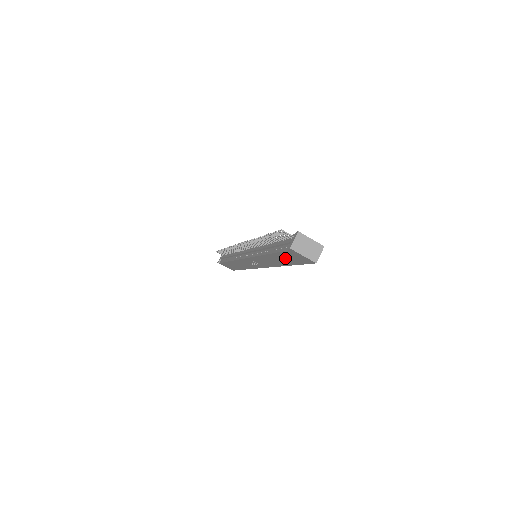
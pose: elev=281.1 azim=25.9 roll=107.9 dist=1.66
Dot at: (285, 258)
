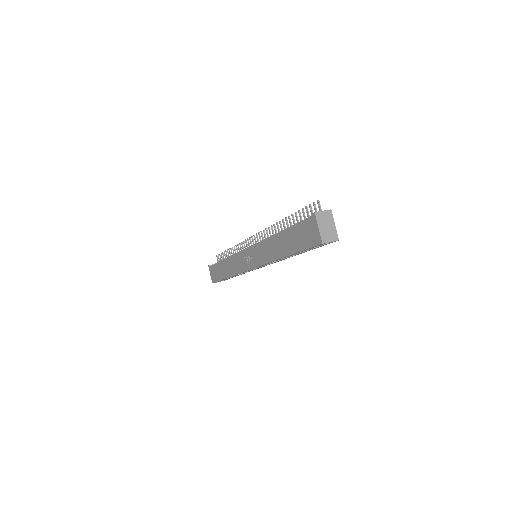
Dot at: (294, 238)
